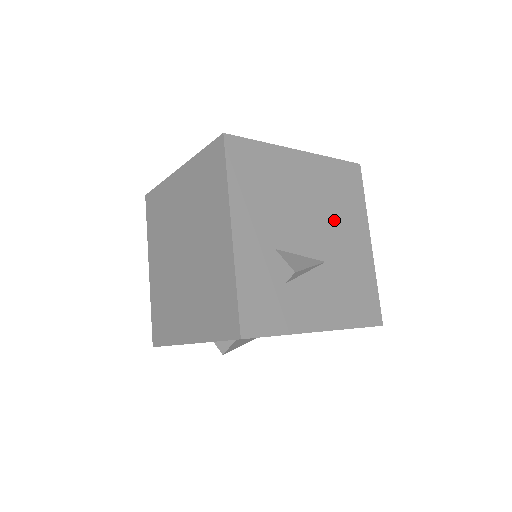
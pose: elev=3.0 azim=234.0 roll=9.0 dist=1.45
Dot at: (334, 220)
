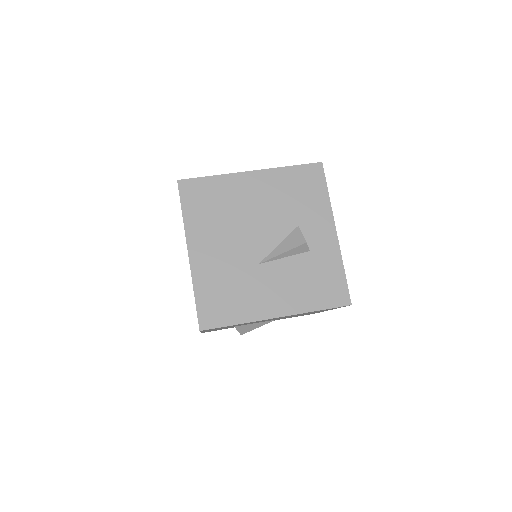
Dot at: (296, 315)
